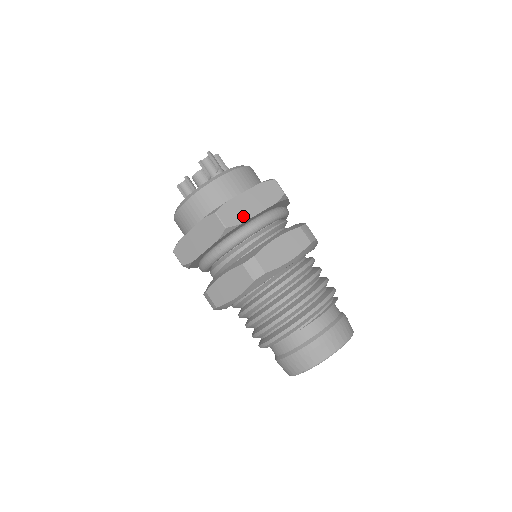
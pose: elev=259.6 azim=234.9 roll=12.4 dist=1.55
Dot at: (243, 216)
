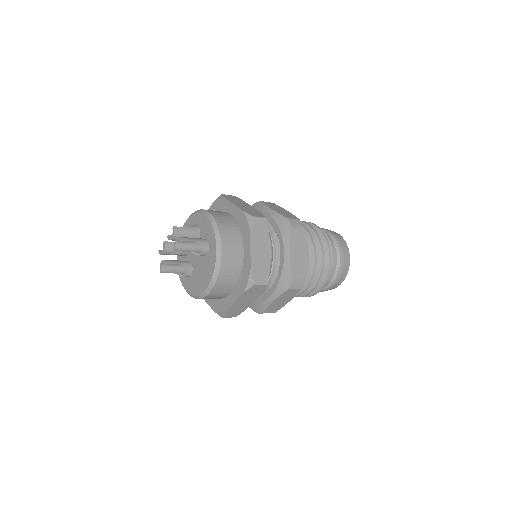
Dot at: (266, 265)
